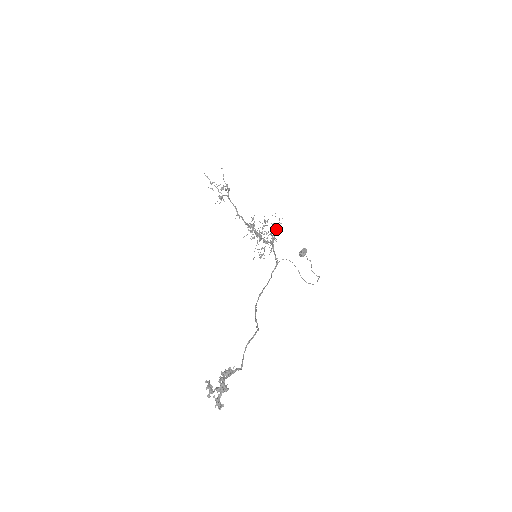
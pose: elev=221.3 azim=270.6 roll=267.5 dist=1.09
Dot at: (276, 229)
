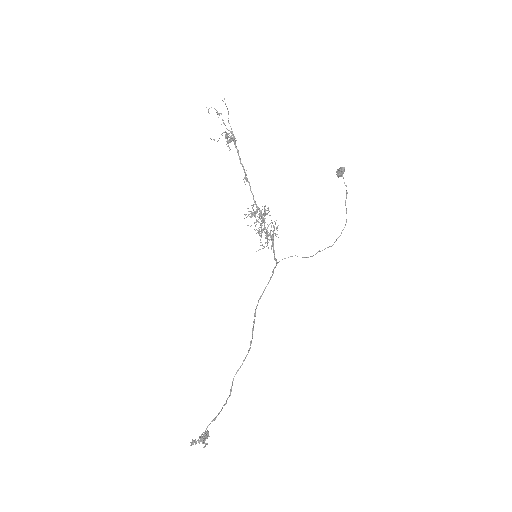
Dot at: occluded
